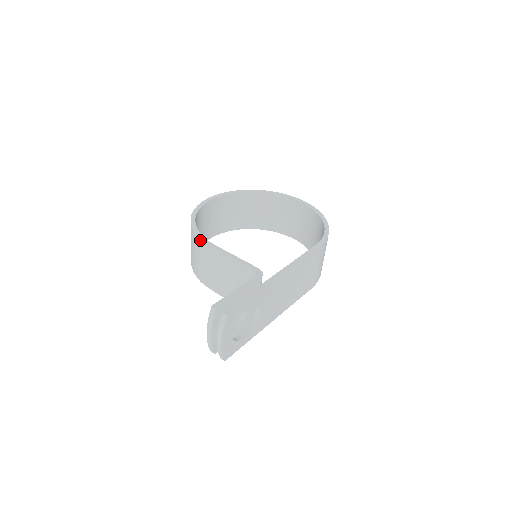
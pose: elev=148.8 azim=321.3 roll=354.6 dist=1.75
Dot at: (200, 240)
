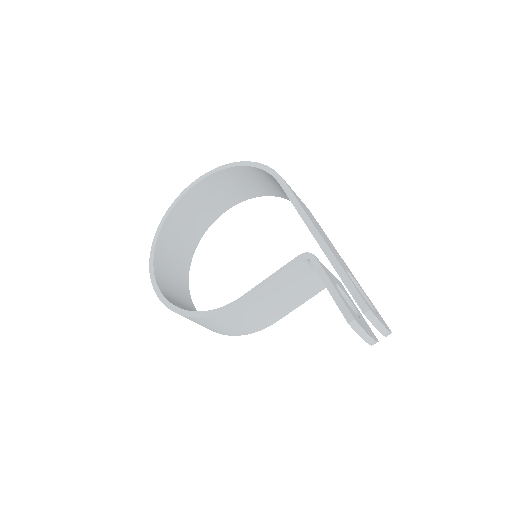
Dot at: (225, 313)
